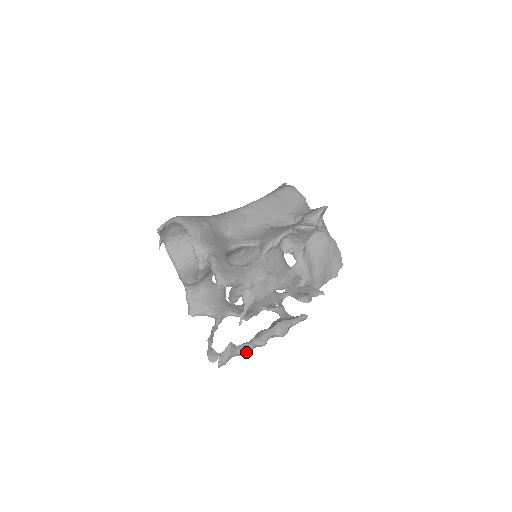
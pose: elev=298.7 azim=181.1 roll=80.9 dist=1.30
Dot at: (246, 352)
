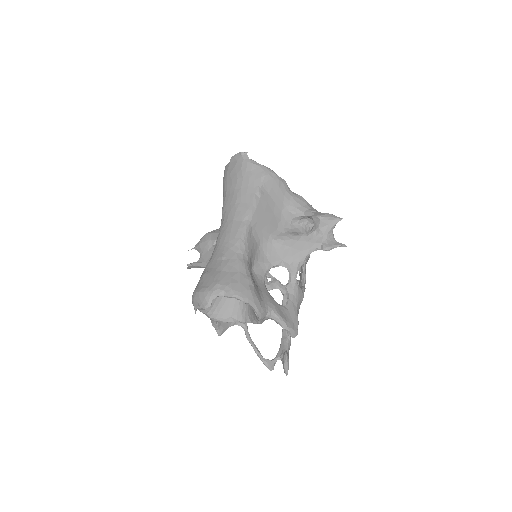
Dot at: occluded
